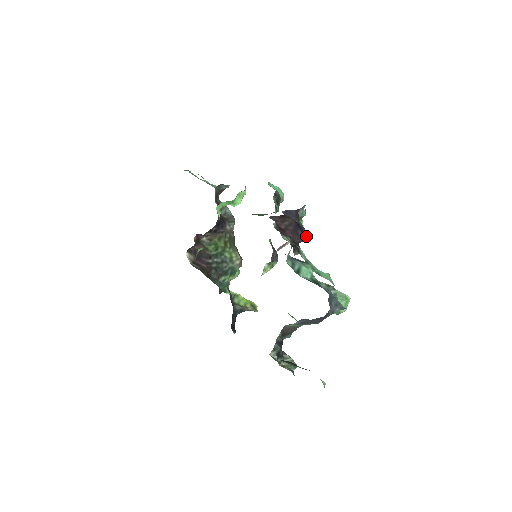
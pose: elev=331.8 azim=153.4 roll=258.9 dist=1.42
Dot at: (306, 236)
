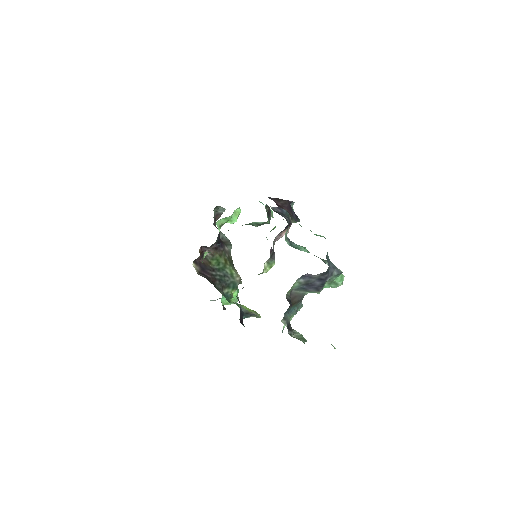
Dot at: (299, 221)
